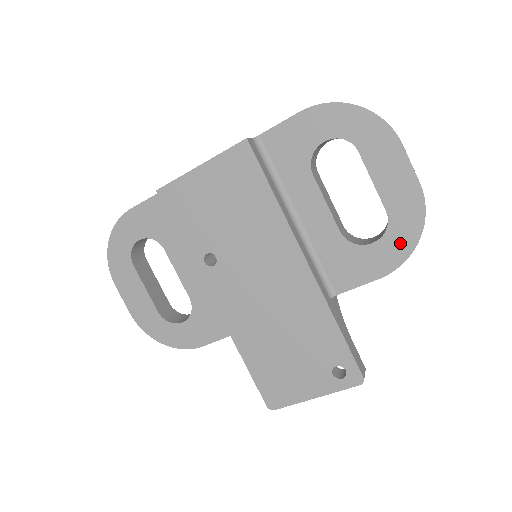
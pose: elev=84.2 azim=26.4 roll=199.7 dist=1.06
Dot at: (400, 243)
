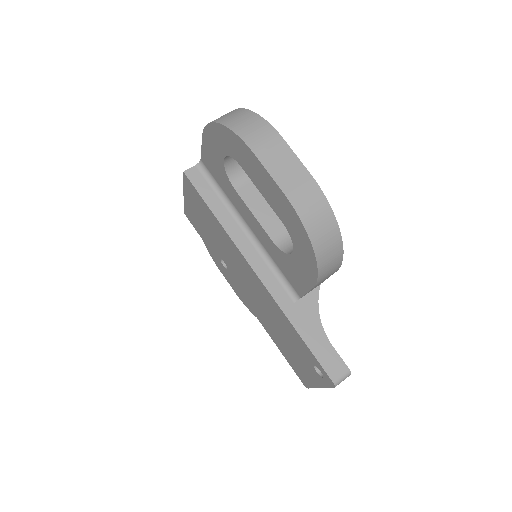
Dot at: (305, 254)
